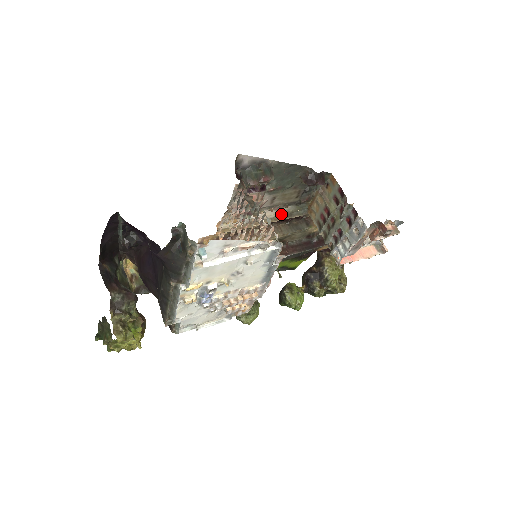
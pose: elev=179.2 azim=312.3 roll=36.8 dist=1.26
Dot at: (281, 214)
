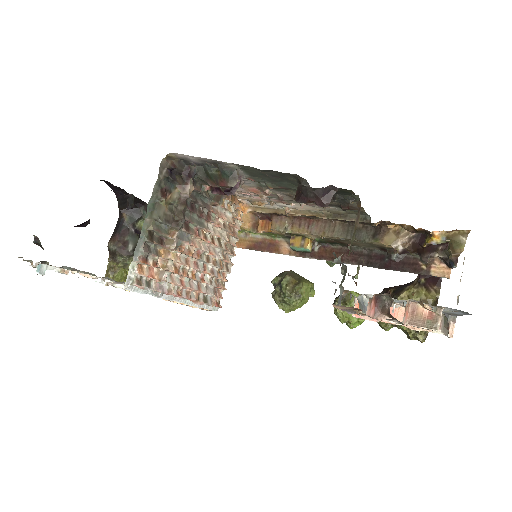
Dot at: (329, 211)
